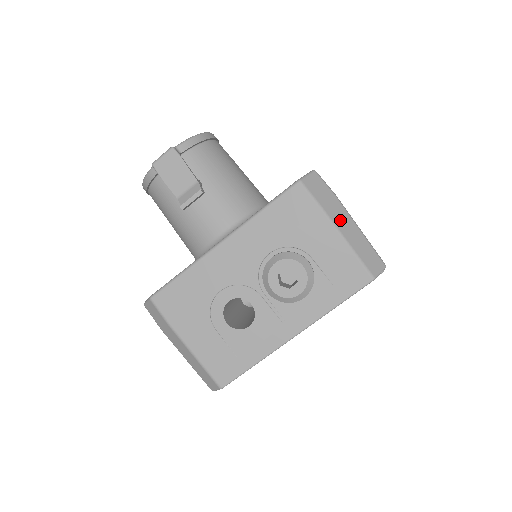
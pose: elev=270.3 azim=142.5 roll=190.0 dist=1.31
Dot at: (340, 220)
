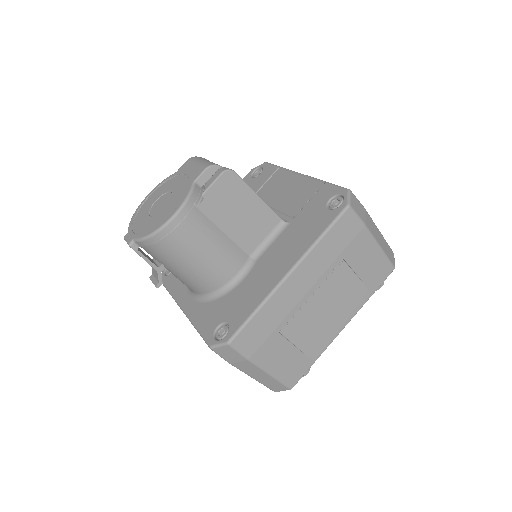
Dot at: (248, 370)
